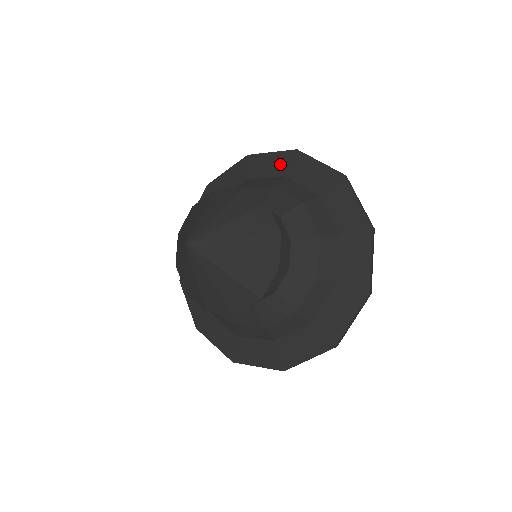
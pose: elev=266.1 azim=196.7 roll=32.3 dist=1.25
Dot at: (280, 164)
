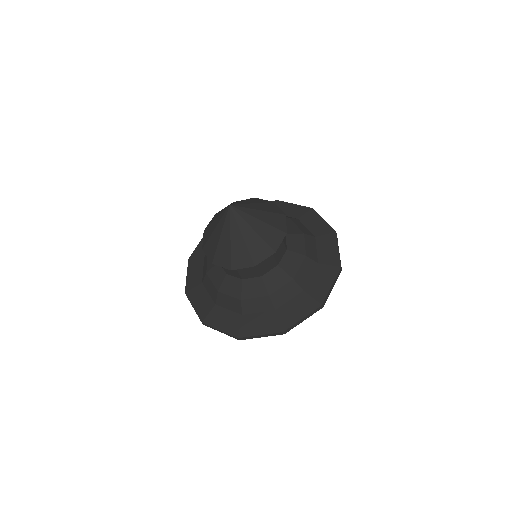
Dot at: (297, 212)
